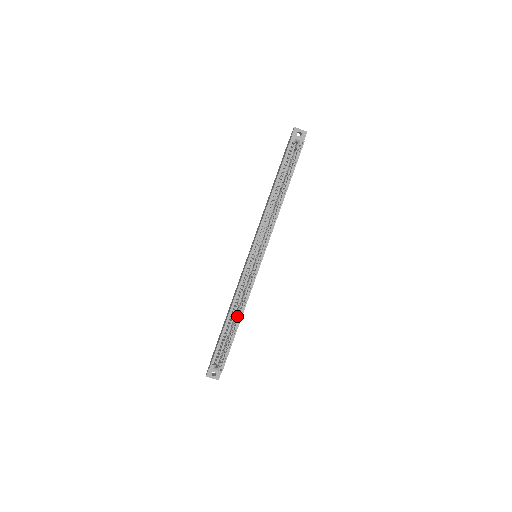
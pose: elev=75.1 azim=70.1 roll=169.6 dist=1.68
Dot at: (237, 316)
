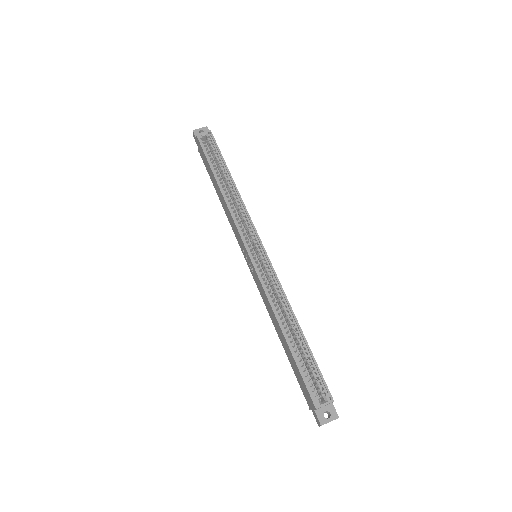
Dot at: (291, 324)
